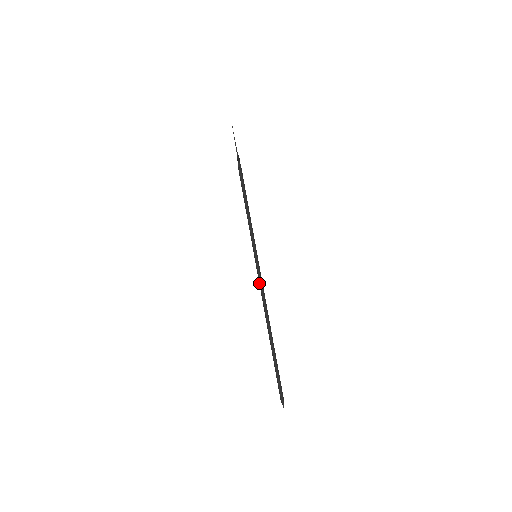
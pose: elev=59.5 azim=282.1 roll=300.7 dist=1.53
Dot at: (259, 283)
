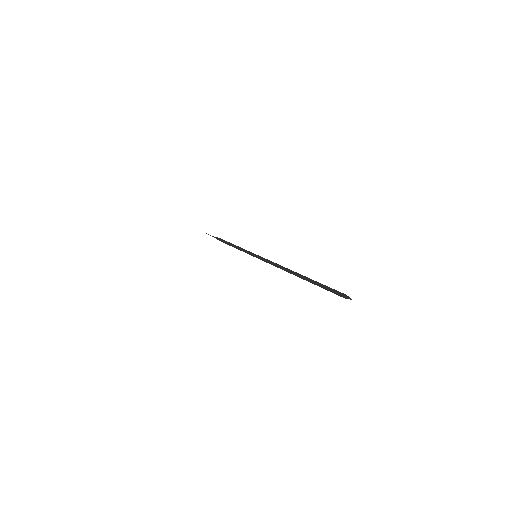
Dot at: occluded
